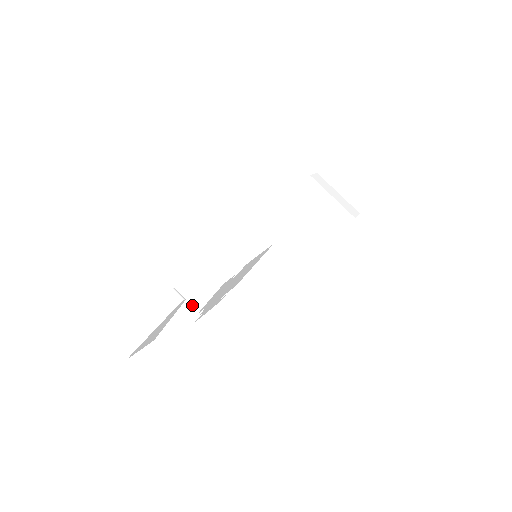
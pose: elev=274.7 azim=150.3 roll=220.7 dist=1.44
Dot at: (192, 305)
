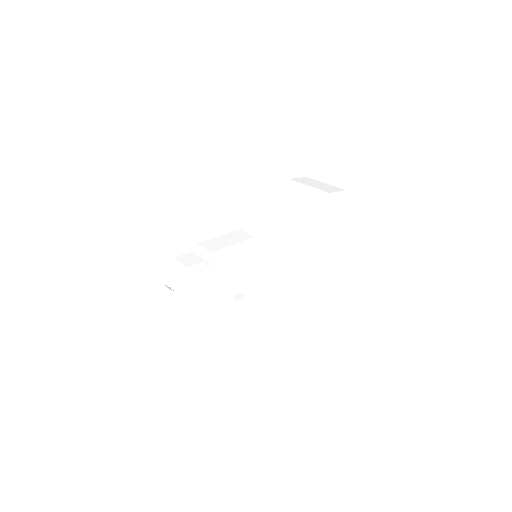
Dot at: (185, 297)
